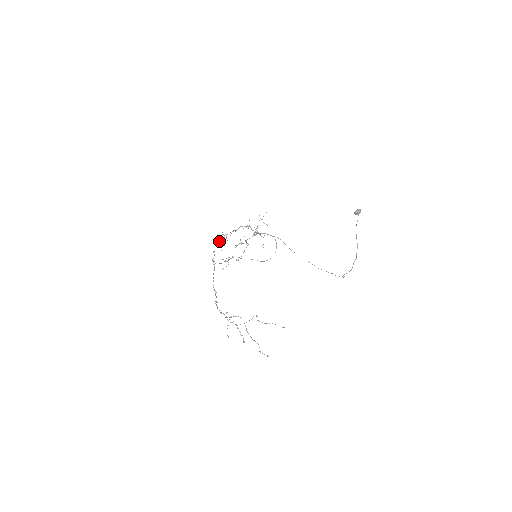
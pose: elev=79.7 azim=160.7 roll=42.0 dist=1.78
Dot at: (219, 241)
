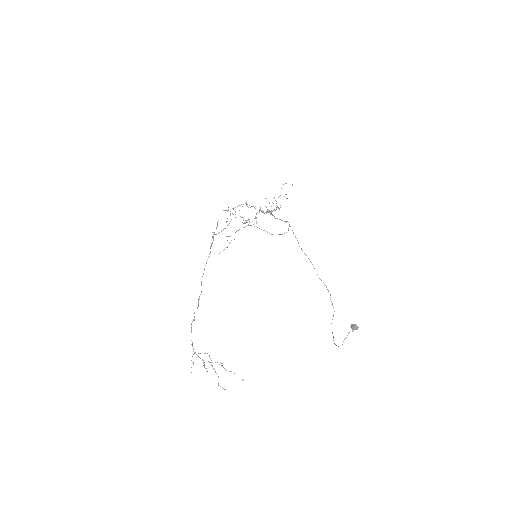
Dot at: (227, 210)
